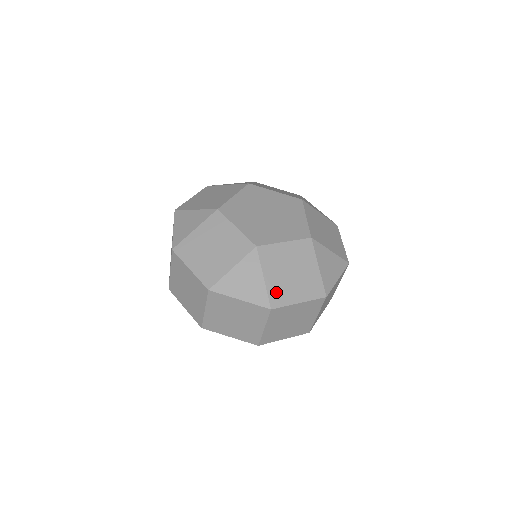
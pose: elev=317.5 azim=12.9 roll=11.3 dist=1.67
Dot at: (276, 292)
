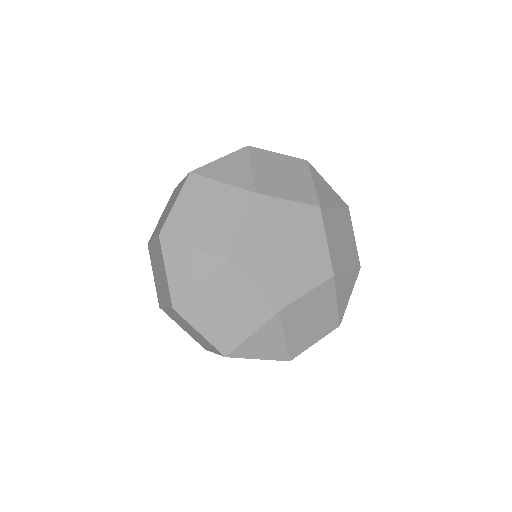
Dot at: (295, 344)
